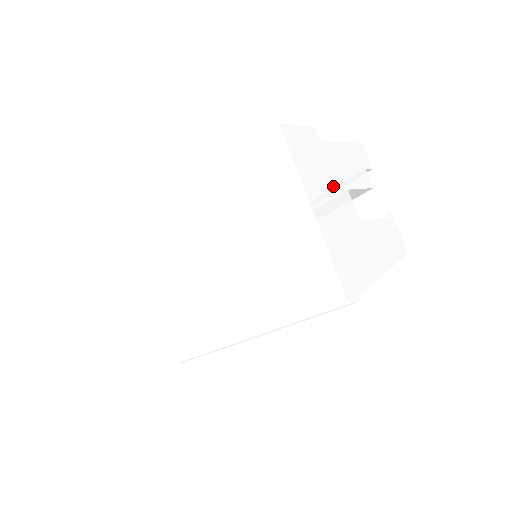
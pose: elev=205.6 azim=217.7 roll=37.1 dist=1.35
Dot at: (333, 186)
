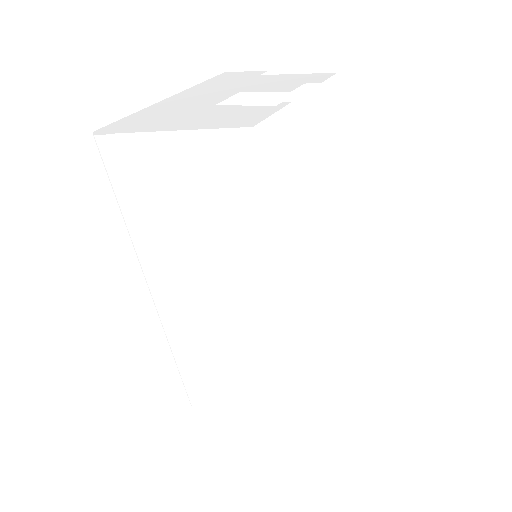
Dot at: (222, 91)
